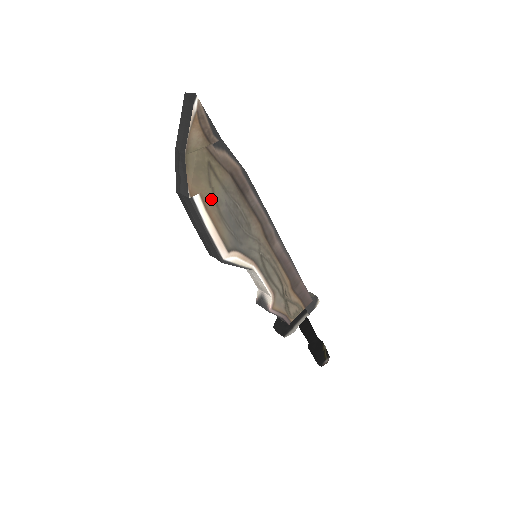
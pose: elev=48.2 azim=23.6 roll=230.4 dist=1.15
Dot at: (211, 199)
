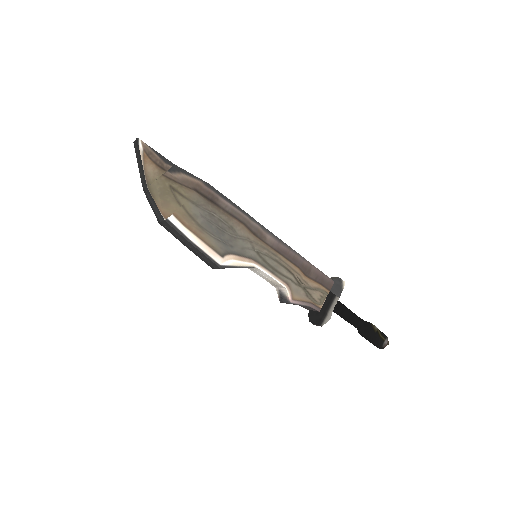
Dot at: (185, 216)
